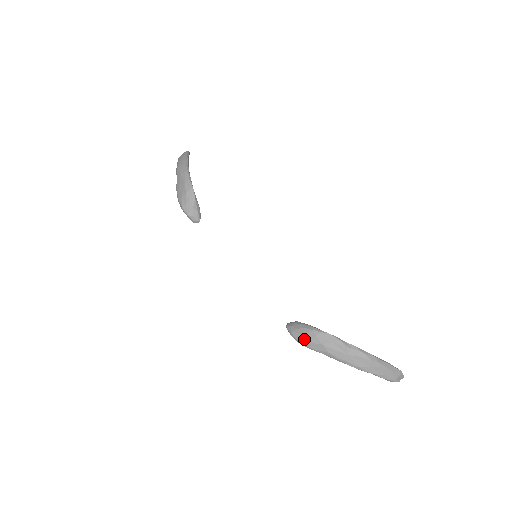
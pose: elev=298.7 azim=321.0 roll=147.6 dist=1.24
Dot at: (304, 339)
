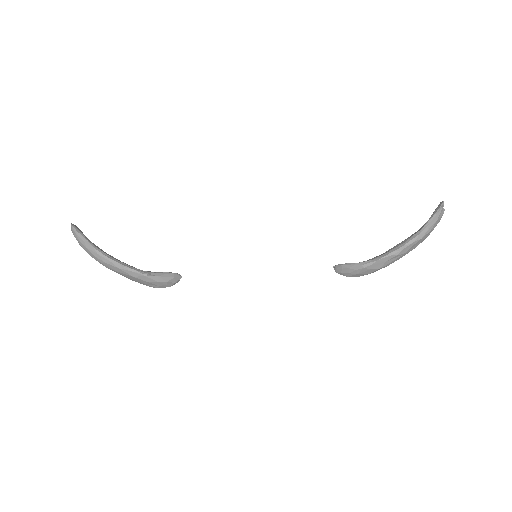
Dot at: (362, 275)
